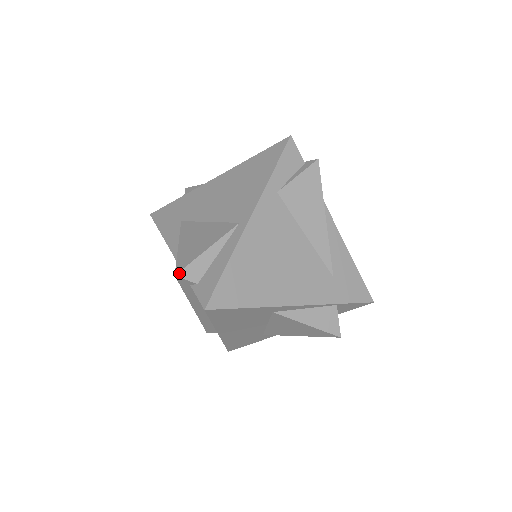
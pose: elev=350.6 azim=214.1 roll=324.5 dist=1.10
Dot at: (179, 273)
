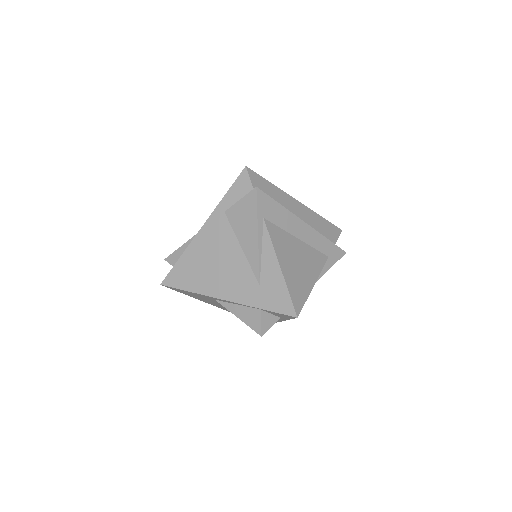
Dot at: (166, 258)
